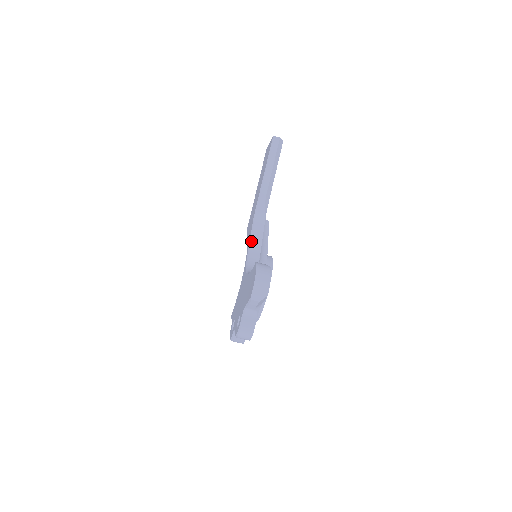
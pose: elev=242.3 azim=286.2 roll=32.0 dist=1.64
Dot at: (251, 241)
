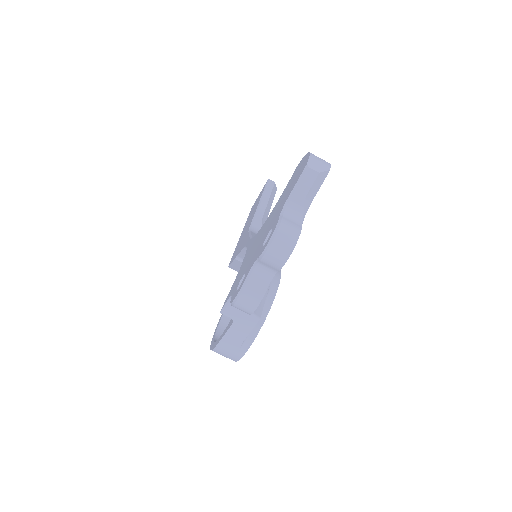
Dot at: (252, 235)
